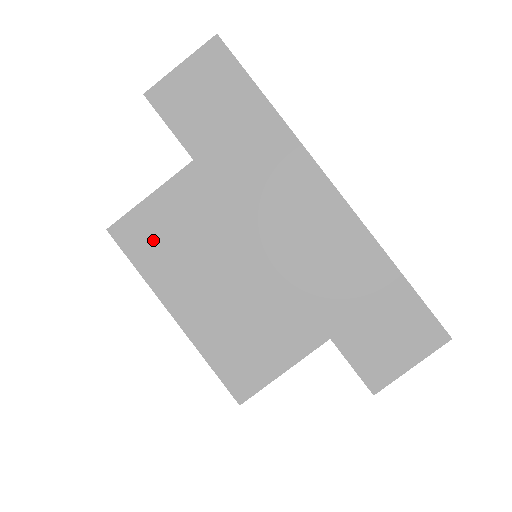
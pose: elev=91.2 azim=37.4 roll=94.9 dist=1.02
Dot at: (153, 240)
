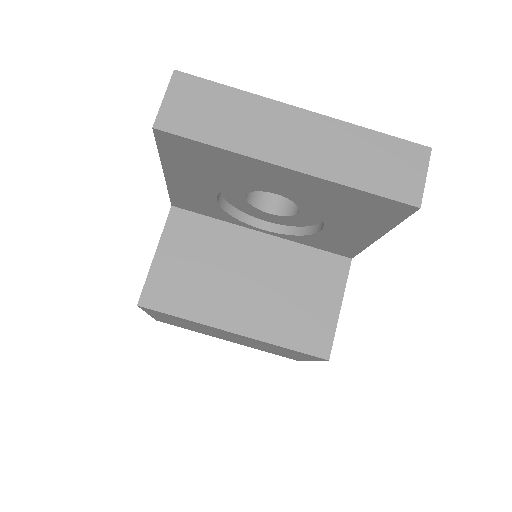
Dot at: (179, 288)
